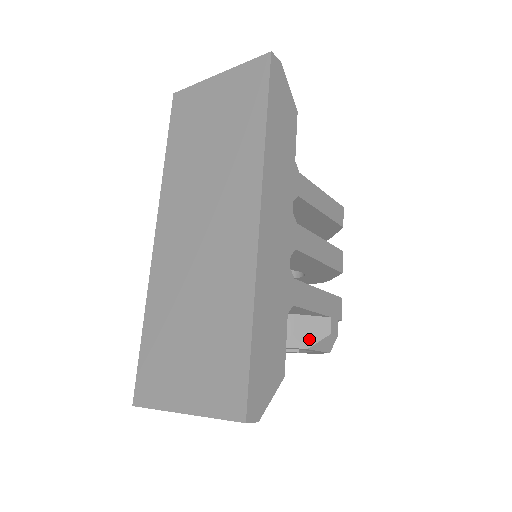
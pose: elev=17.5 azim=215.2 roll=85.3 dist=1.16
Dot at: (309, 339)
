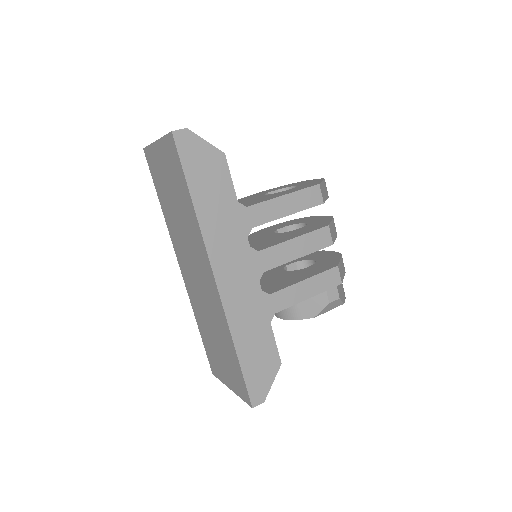
Dot at: (313, 311)
